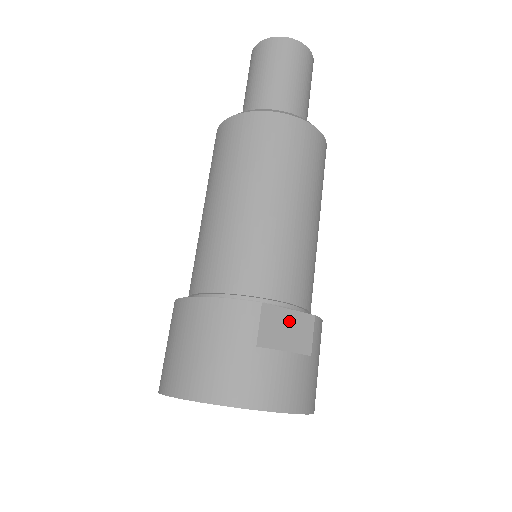
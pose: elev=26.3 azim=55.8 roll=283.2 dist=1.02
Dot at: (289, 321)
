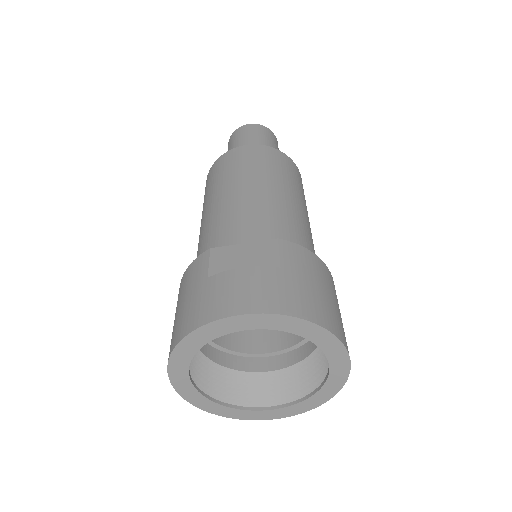
Dot at: (245, 251)
